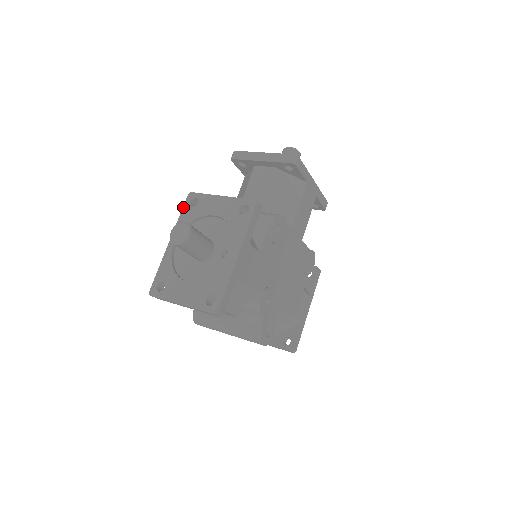
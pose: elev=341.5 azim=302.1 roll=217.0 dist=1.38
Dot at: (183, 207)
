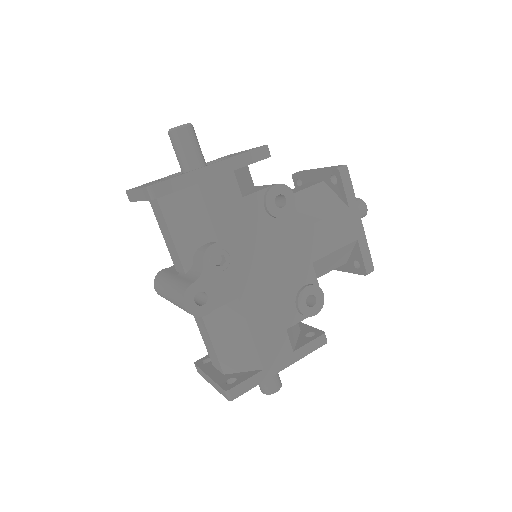
Dot at: occluded
